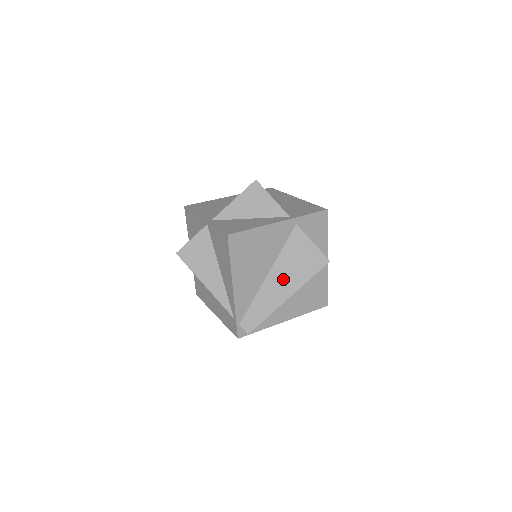
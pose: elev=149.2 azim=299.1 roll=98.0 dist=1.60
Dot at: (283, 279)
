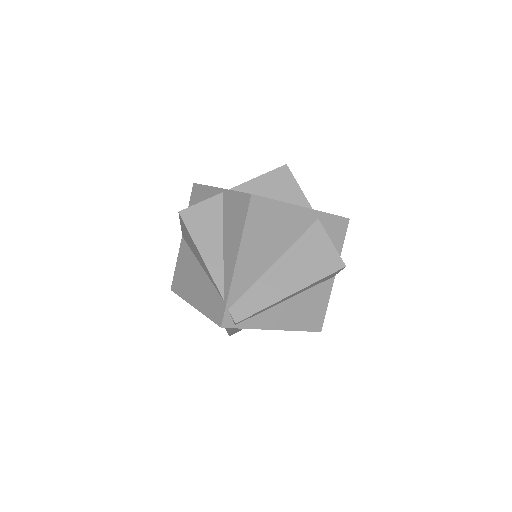
Dot at: (291, 272)
